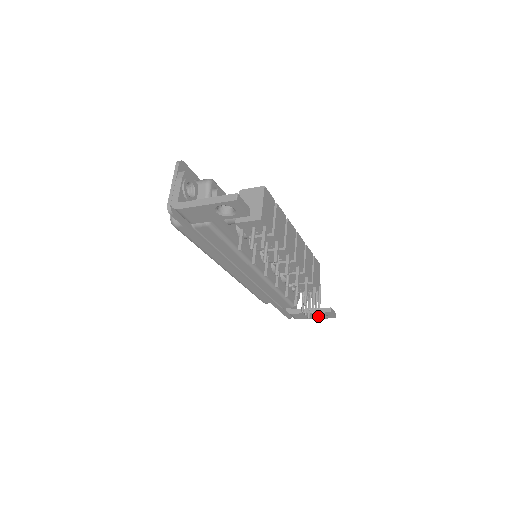
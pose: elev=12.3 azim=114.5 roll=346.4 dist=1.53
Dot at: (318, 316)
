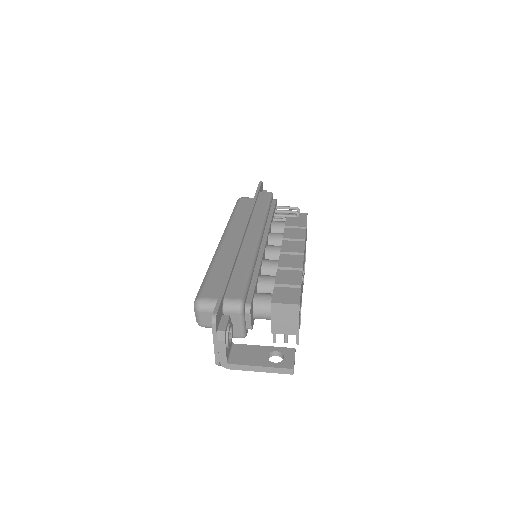
Dot at: occluded
